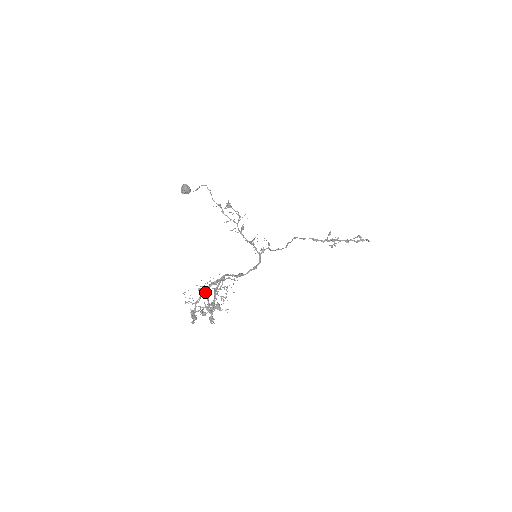
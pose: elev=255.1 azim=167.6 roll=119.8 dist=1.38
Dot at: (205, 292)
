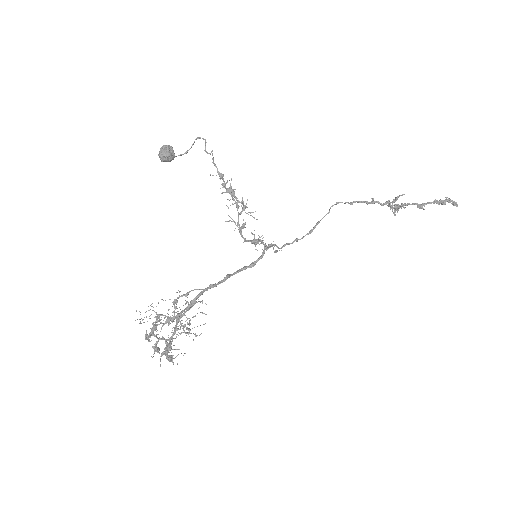
Dot at: occluded
